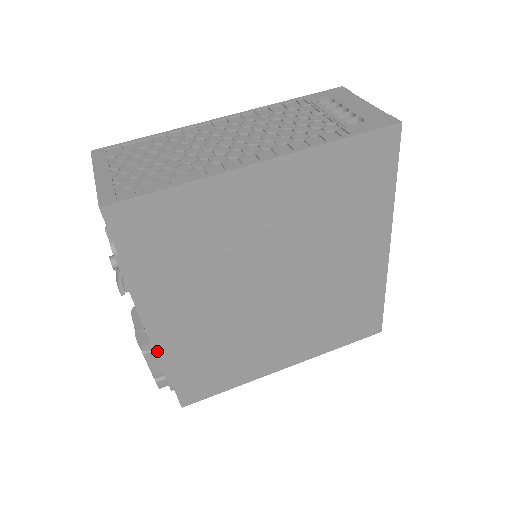
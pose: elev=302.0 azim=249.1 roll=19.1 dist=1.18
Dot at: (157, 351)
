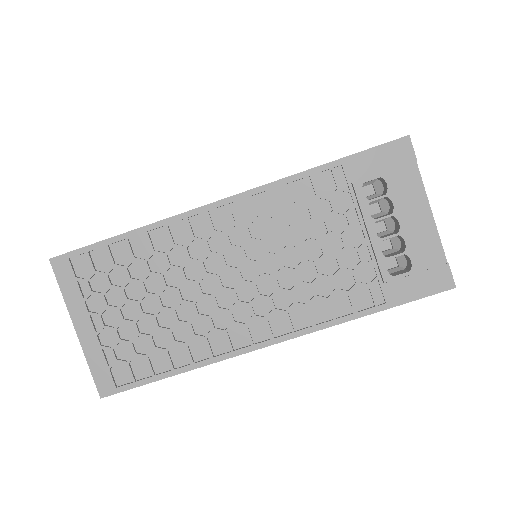
Dot at: occluded
